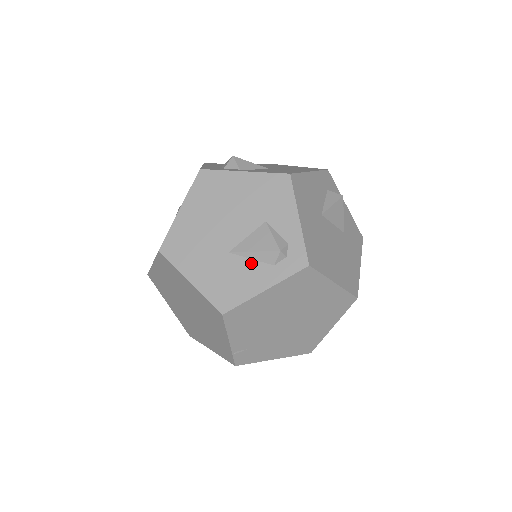
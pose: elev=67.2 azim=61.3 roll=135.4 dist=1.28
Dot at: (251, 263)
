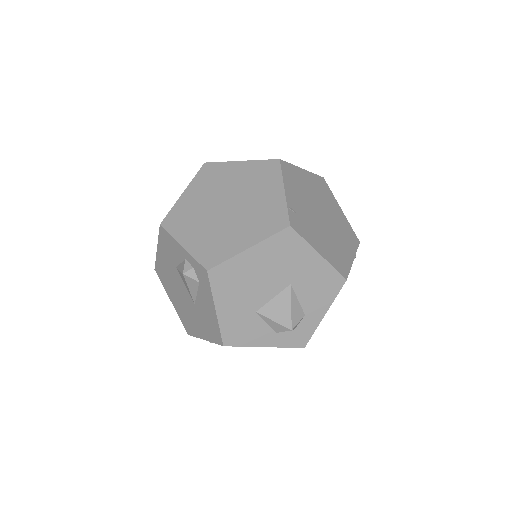
Dot at: occluded
